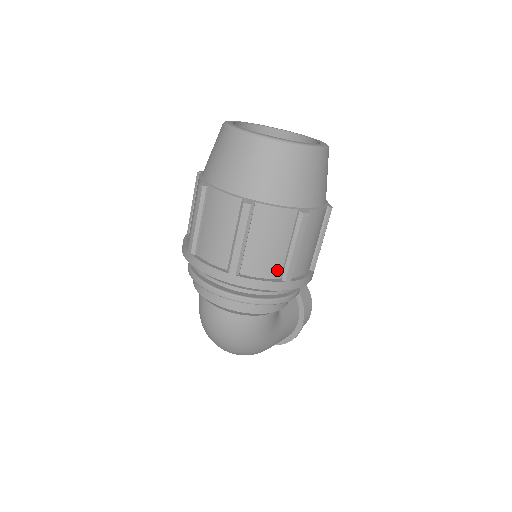
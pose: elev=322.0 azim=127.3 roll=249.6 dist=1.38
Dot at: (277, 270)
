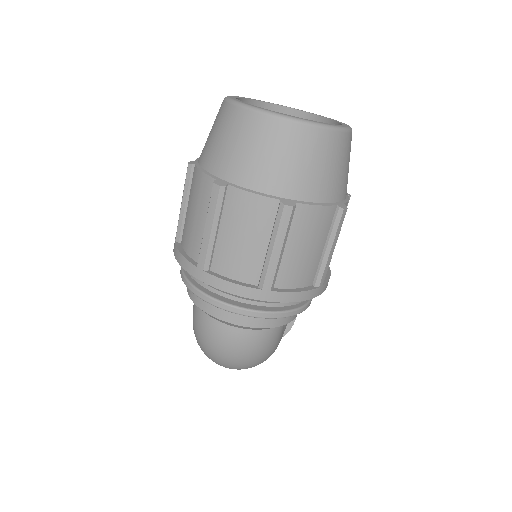
Dot at: (311, 276)
